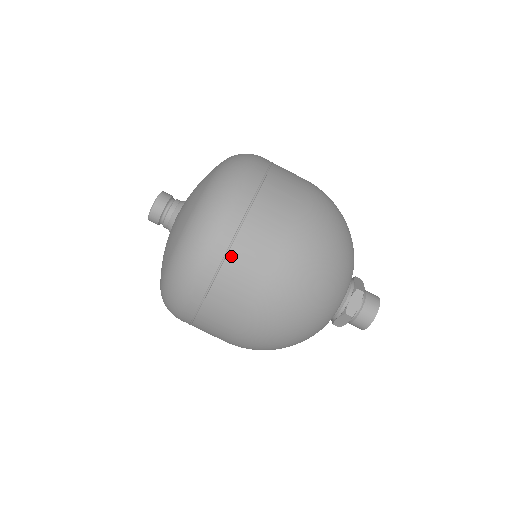
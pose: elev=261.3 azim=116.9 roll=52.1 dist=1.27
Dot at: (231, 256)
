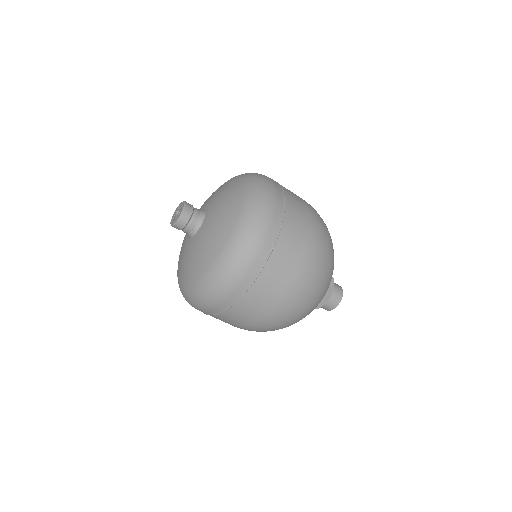
Dot at: (235, 307)
